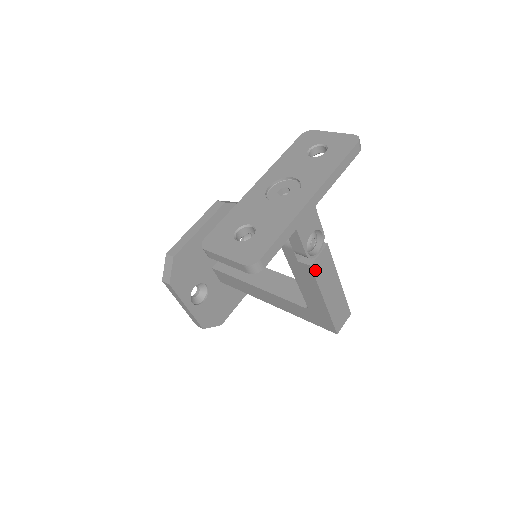
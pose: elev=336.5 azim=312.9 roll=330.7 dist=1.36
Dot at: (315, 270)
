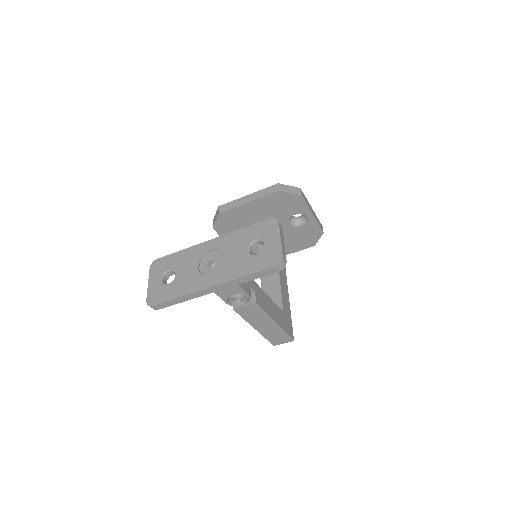
Dot at: (240, 312)
